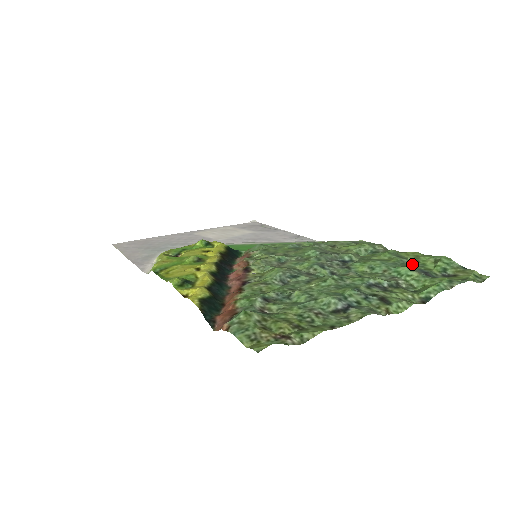
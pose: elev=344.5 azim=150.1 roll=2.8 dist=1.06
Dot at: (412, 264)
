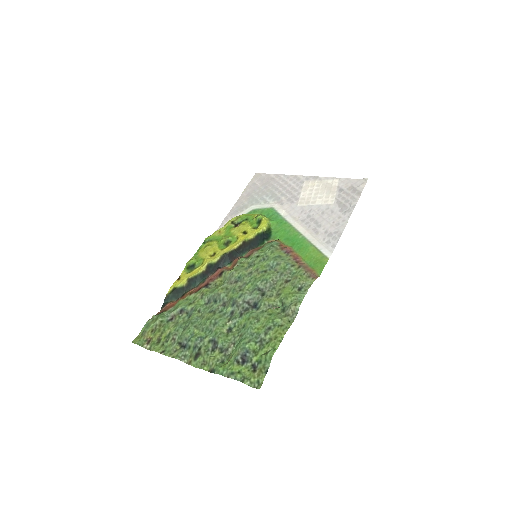
Dot at: (261, 342)
